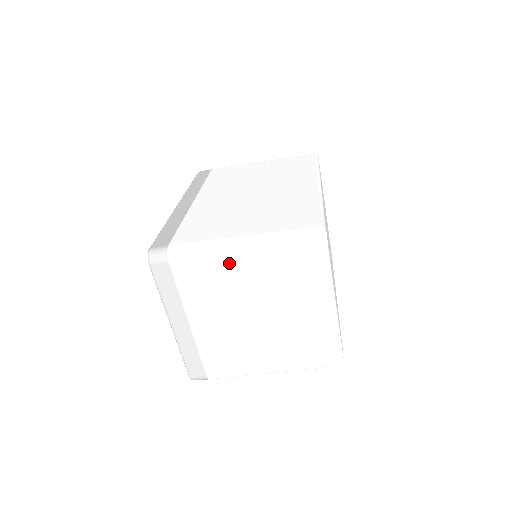
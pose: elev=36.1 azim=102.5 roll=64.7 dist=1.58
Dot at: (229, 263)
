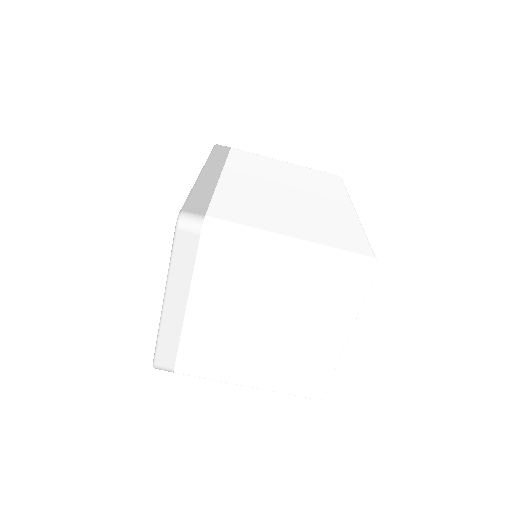
Dot at: (266, 260)
